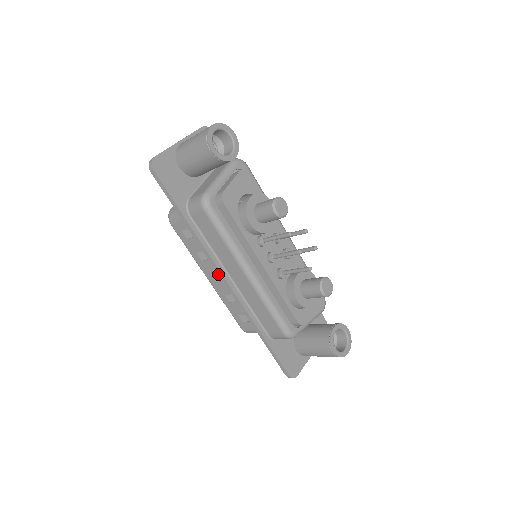
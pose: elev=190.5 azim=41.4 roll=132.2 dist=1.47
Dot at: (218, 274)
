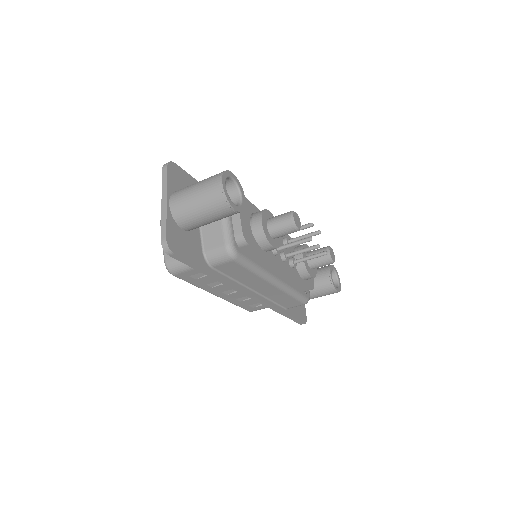
Dot at: occluded
